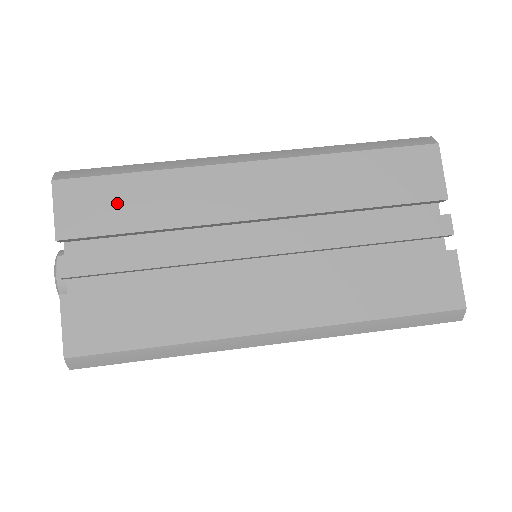
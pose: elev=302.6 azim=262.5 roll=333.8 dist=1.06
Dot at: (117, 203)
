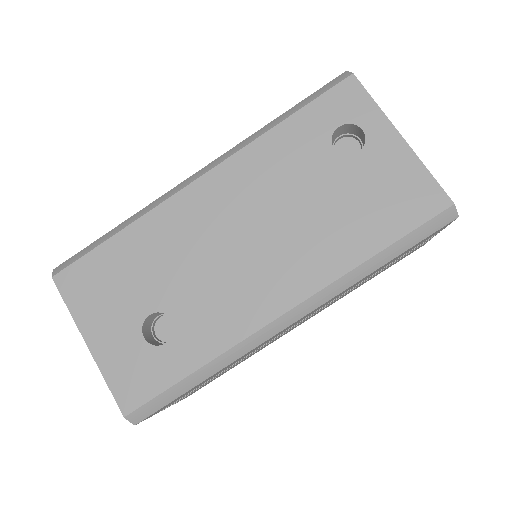
Dot at: (191, 390)
